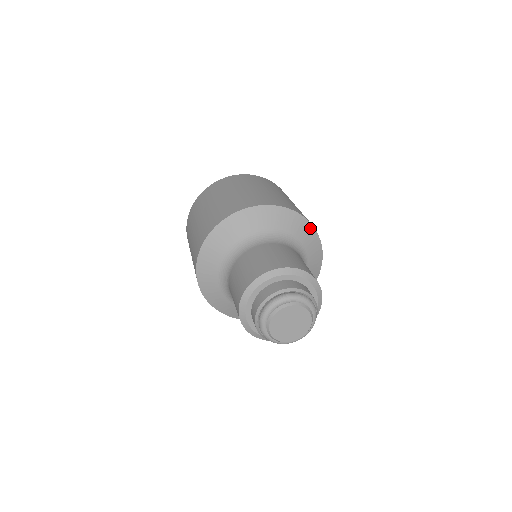
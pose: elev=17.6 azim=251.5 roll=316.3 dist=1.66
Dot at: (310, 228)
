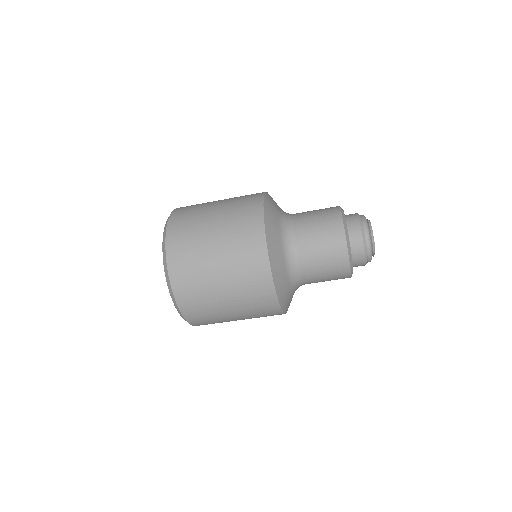
Dot at: occluded
